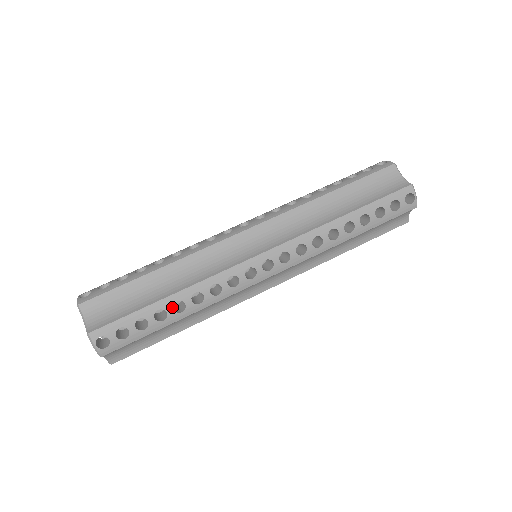
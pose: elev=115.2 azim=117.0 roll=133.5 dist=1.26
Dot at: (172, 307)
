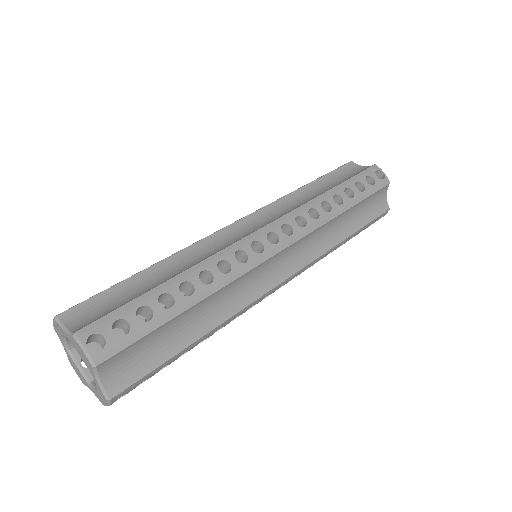
Dot at: (178, 289)
